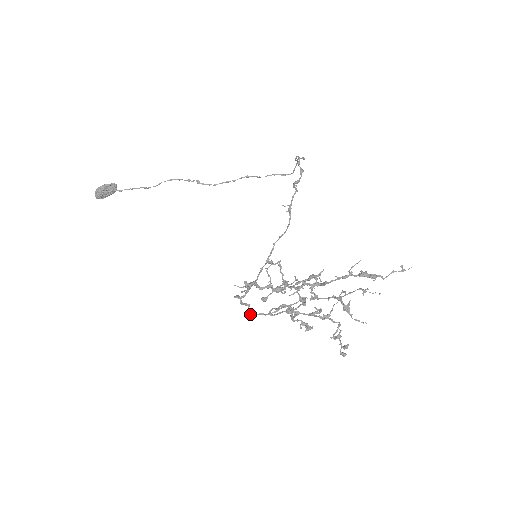
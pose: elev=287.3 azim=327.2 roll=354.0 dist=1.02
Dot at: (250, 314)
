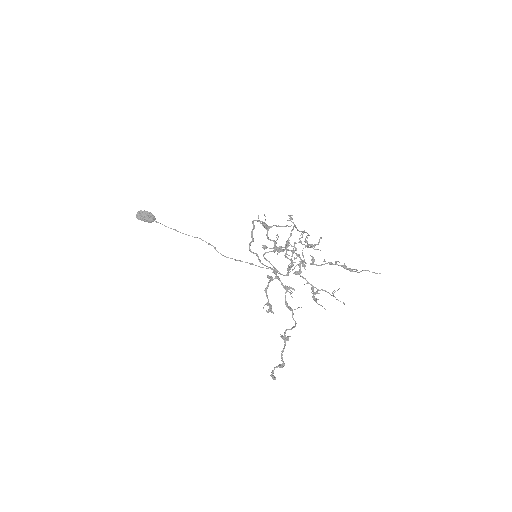
Dot at: occluded
